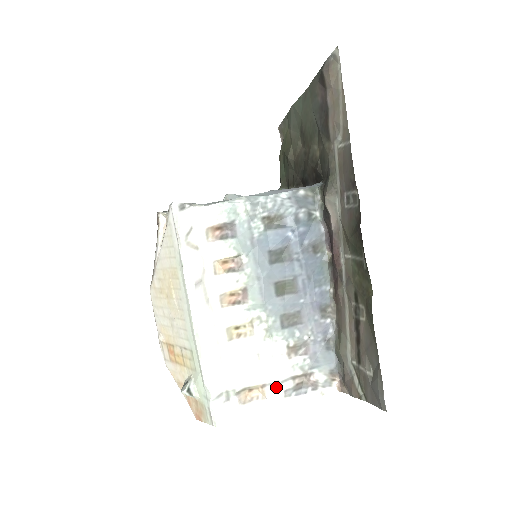
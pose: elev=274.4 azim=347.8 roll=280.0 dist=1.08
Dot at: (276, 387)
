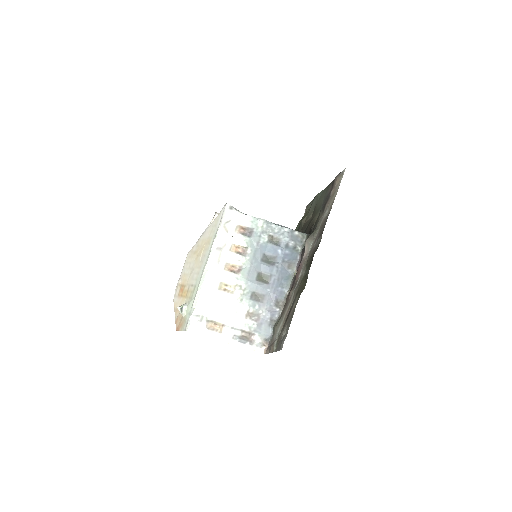
Dot at: (230, 330)
